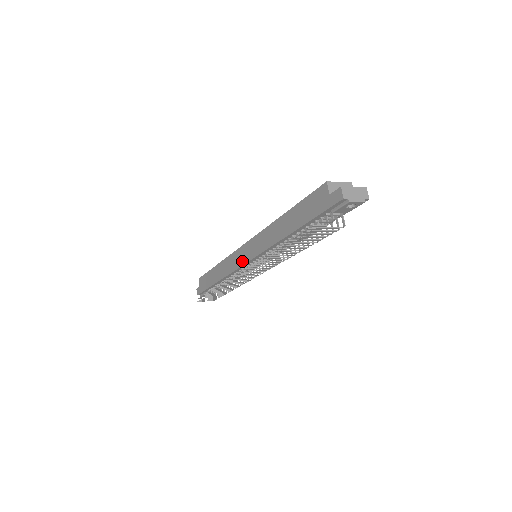
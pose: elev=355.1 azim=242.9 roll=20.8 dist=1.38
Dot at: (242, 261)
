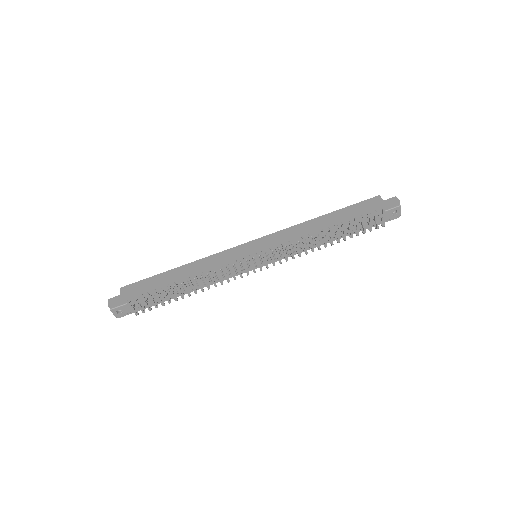
Dot at: (244, 253)
